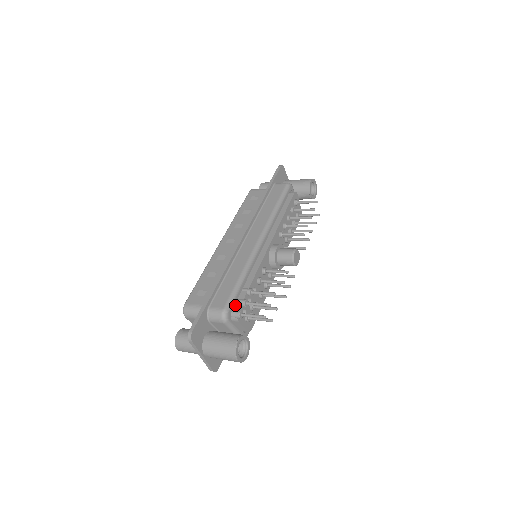
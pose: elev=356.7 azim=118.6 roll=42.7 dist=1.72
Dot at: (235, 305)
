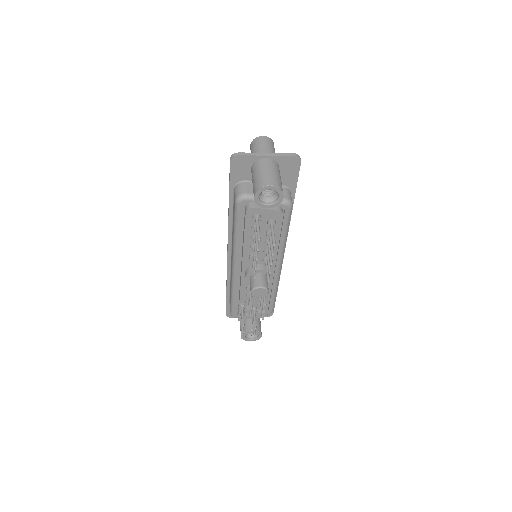
Dot at: occluded
